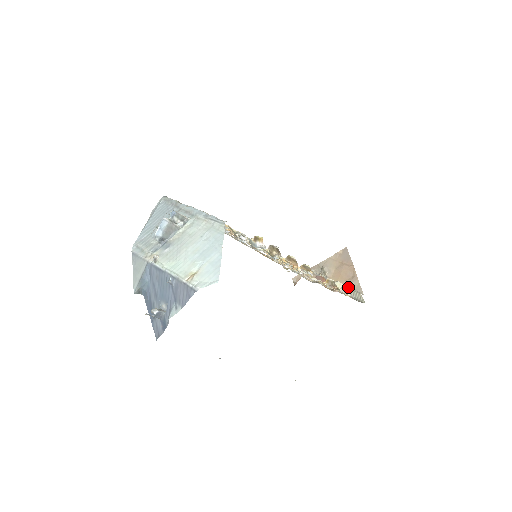
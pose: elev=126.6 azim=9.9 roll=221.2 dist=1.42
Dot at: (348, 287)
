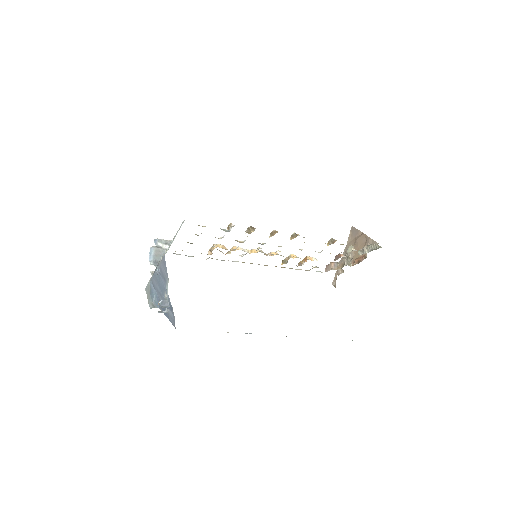
Dot at: occluded
